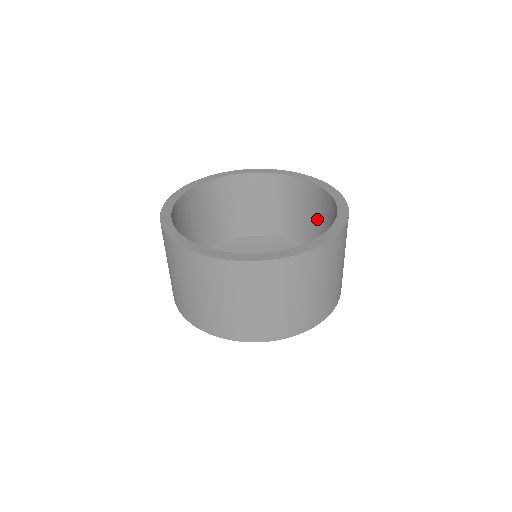
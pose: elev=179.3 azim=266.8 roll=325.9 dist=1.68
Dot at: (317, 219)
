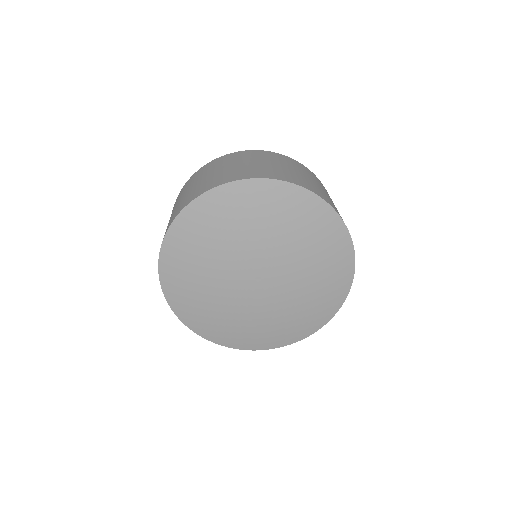
Dot at: occluded
